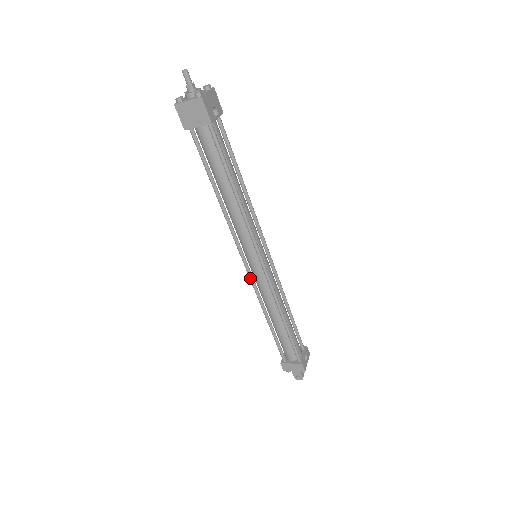
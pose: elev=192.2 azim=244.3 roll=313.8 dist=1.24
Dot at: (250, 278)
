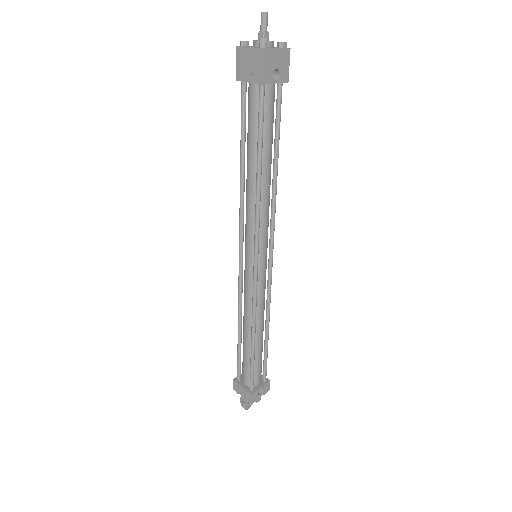
Dot at: (239, 275)
